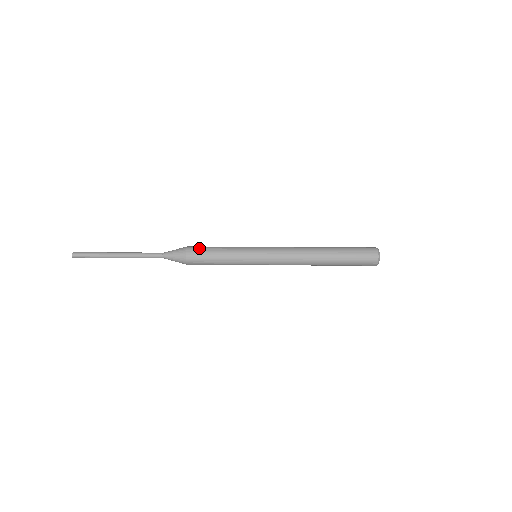
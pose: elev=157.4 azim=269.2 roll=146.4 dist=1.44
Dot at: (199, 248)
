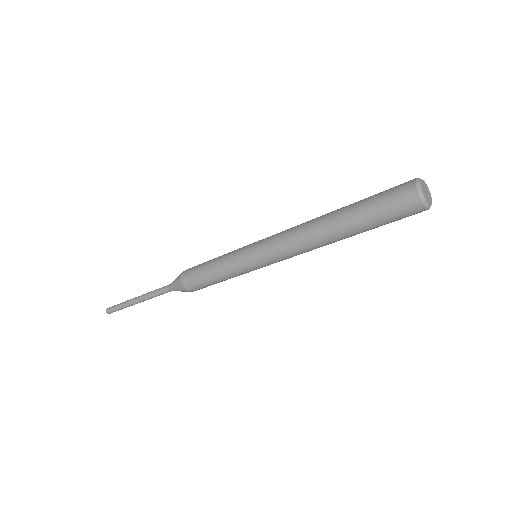
Dot at: (194, 266)
